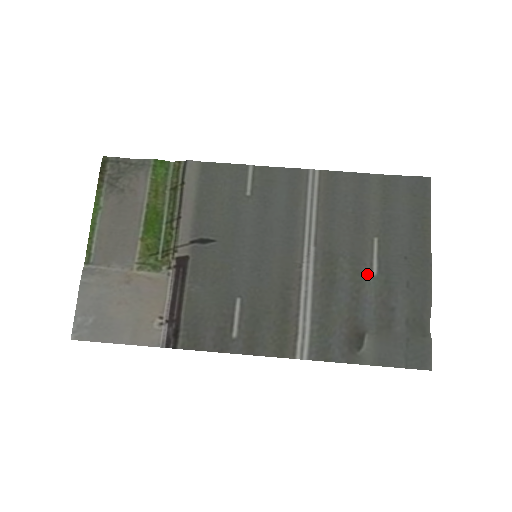
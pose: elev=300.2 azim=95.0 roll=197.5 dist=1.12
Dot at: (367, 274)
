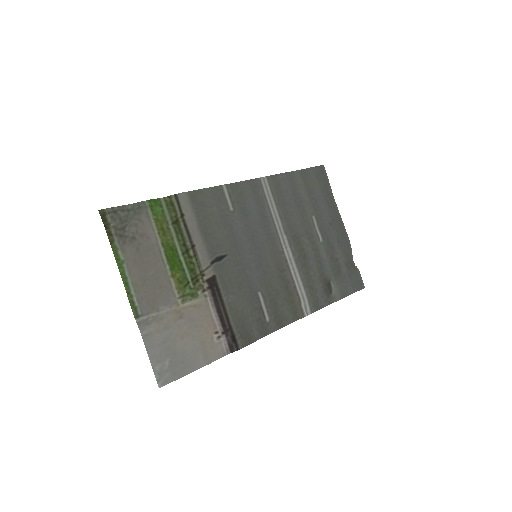
Dot at: (318, 242)
